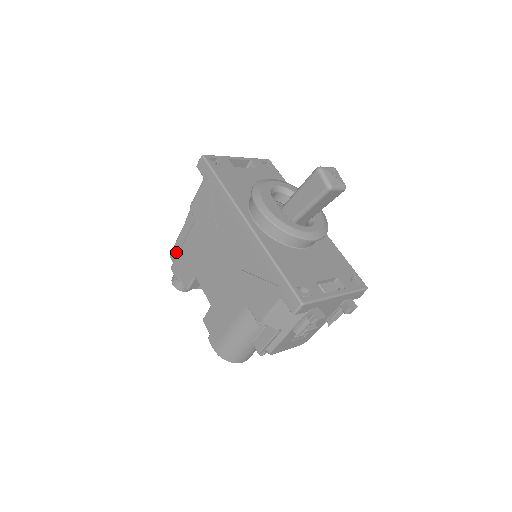
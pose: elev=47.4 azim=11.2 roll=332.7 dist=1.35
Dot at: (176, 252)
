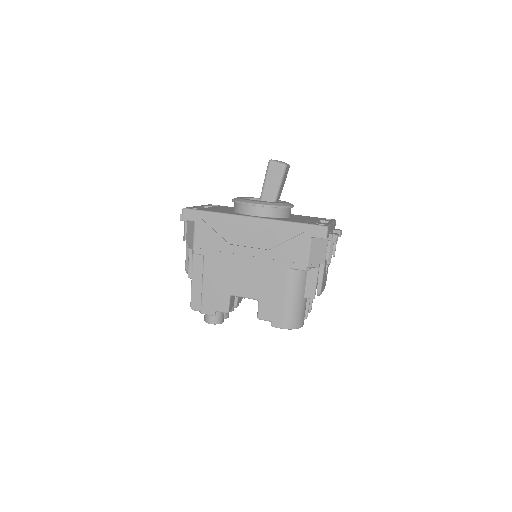
Dot at: (196, 299)
